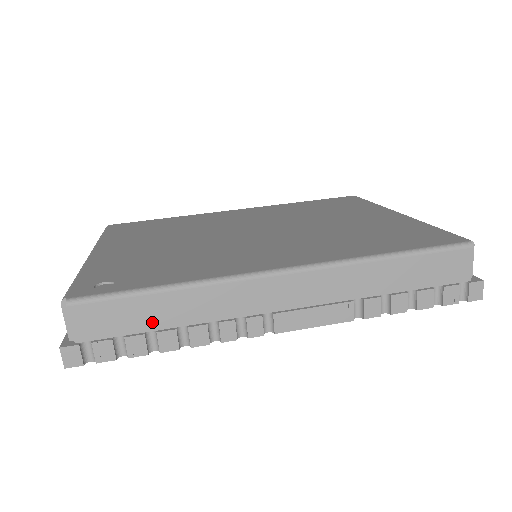
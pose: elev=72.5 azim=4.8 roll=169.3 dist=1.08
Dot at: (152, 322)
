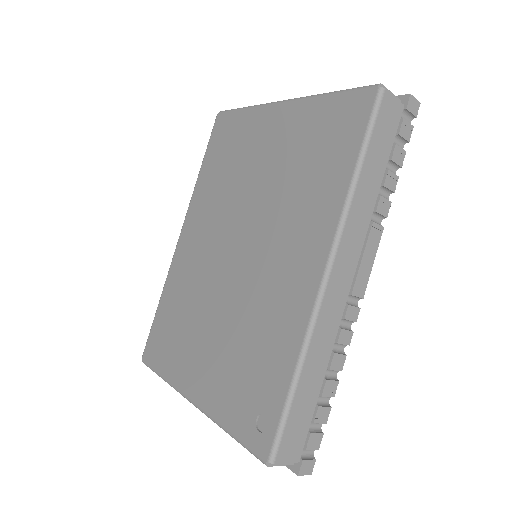
Dot at: (312, 397)
